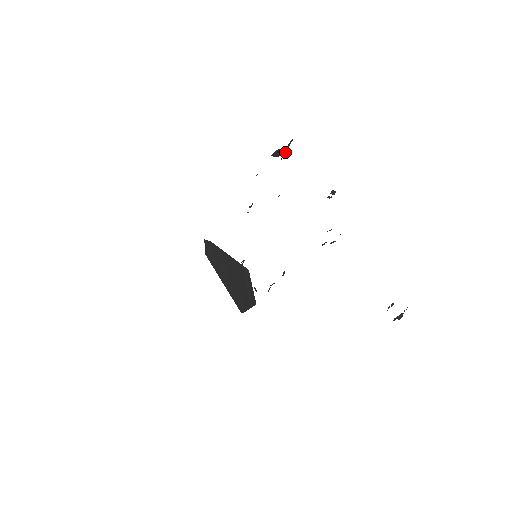
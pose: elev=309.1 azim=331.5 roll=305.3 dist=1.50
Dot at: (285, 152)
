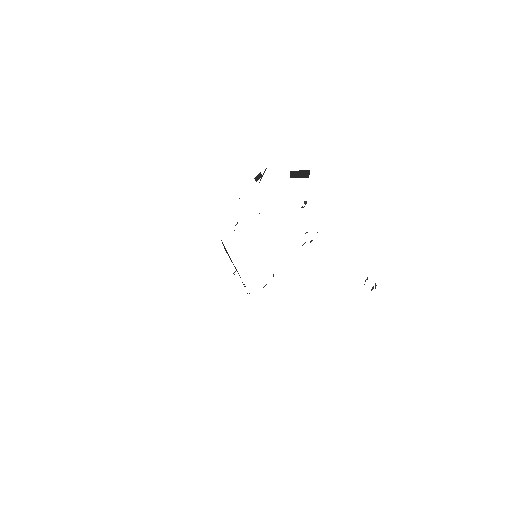
Dot at: (261, 178)
